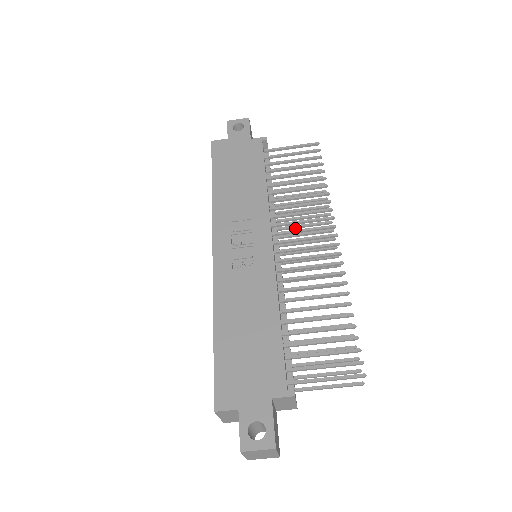
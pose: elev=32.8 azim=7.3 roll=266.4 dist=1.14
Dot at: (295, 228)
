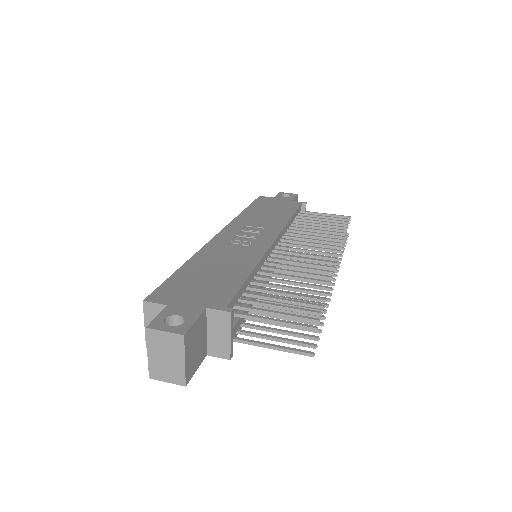
Dot at: occluded
